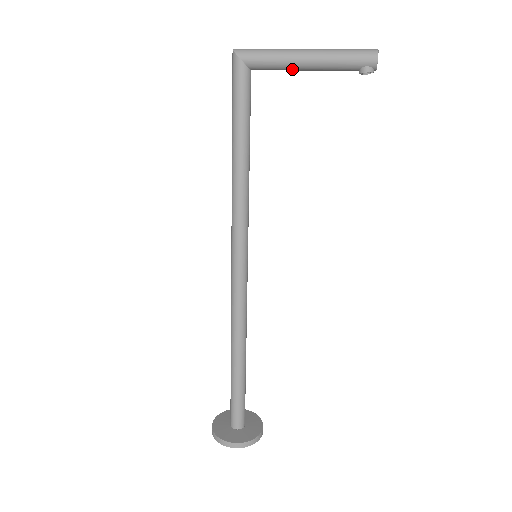
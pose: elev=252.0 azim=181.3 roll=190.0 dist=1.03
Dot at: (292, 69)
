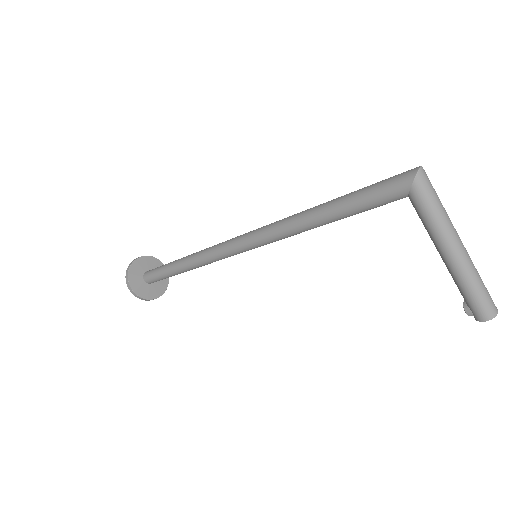
Dot at: (433, 241)
